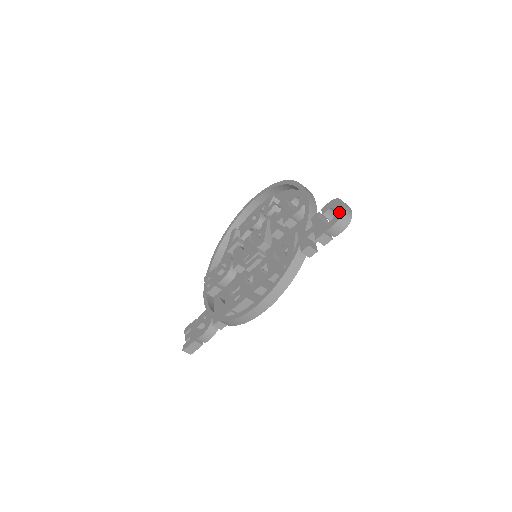
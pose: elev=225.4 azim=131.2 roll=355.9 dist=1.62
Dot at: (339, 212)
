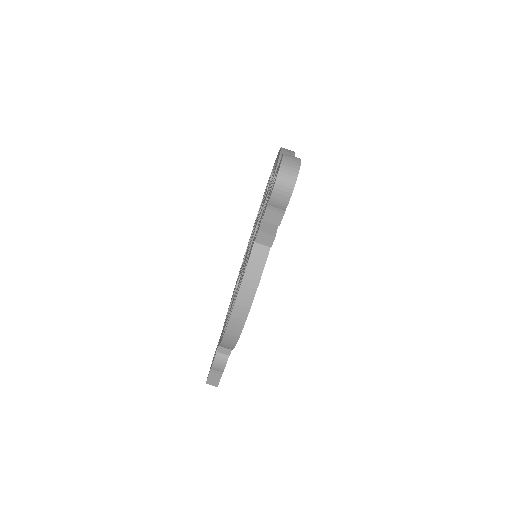
Dot at: (277, 172)
